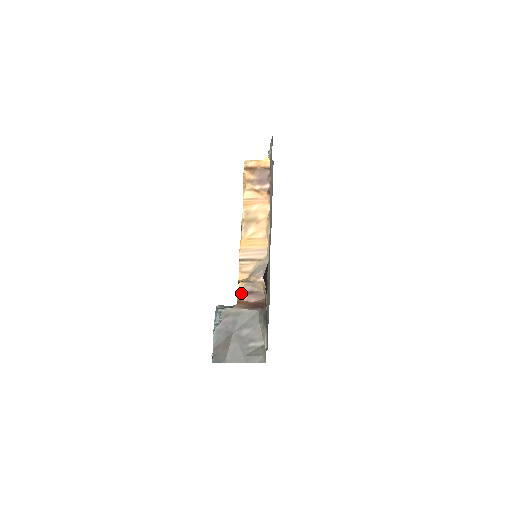
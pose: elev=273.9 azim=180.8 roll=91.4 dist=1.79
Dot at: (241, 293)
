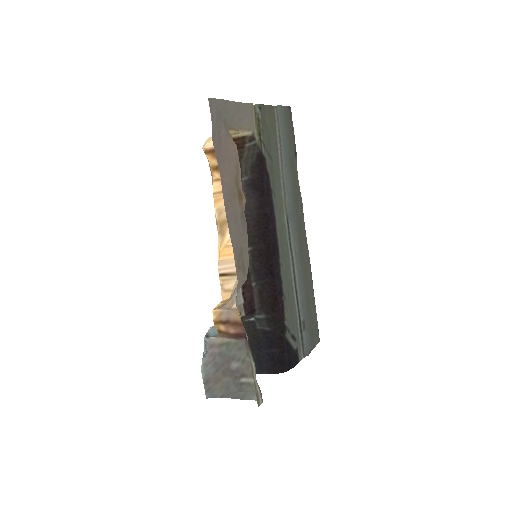
Dot at: (217, 323)
